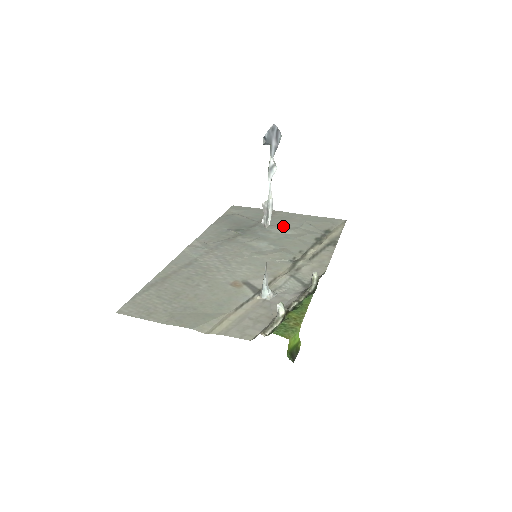
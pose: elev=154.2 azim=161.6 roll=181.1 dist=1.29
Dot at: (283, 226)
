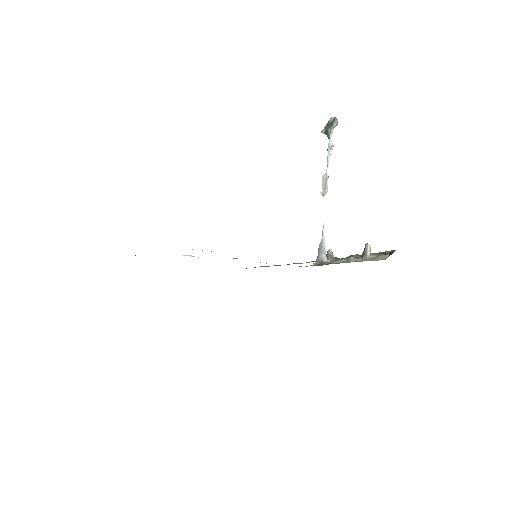
Dot at: occluded
